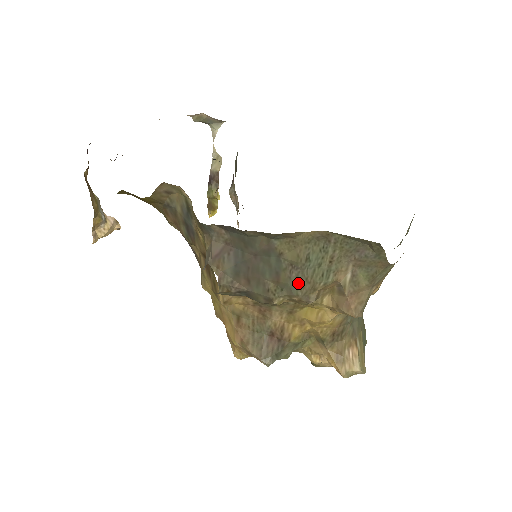
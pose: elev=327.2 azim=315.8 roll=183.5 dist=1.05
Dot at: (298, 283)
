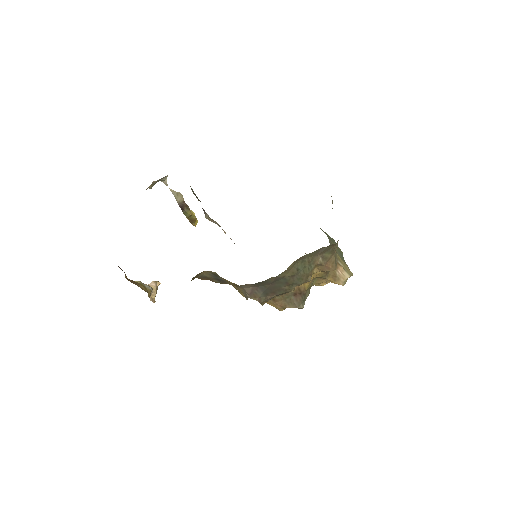
Dot at: (299, 280)
